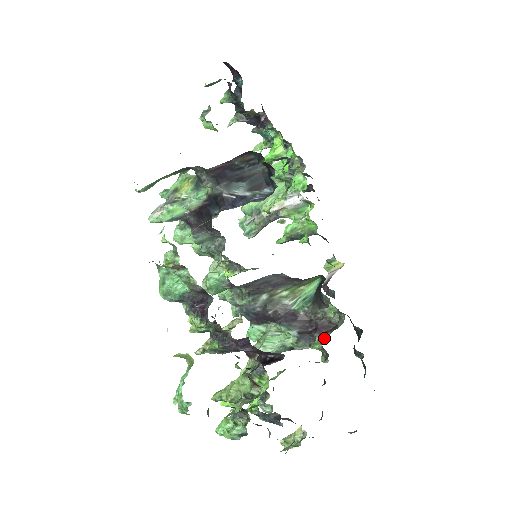
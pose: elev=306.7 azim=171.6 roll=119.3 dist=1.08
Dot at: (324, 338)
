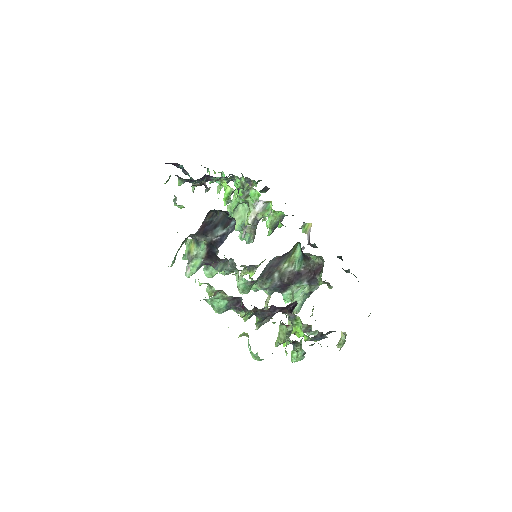
Dot at: (321, 276)
